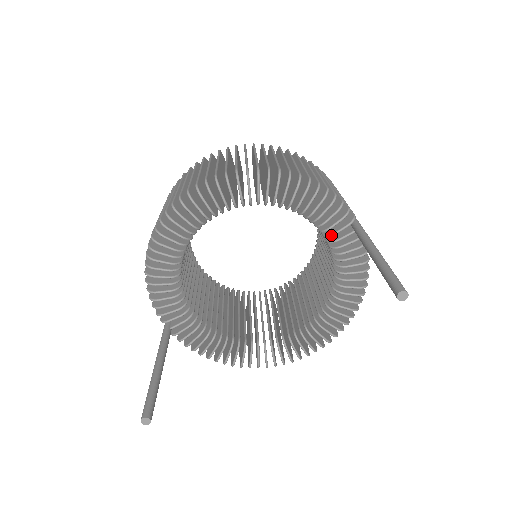
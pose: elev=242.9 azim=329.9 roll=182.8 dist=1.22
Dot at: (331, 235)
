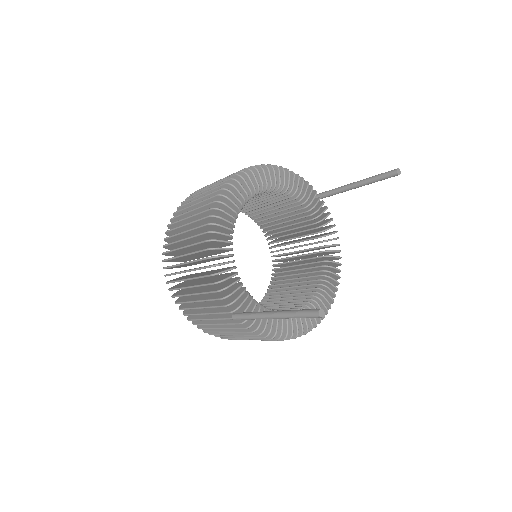
Dot at: (311, 203)
